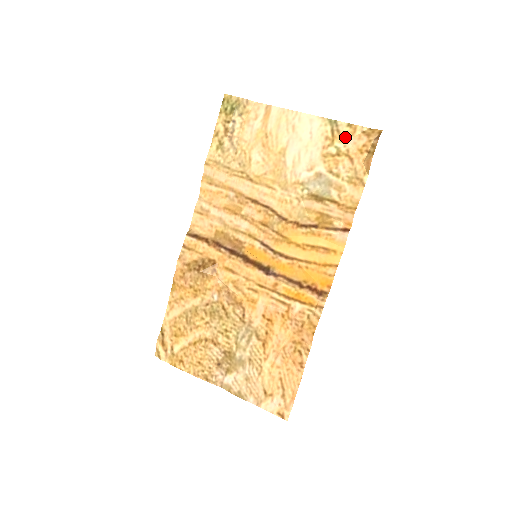
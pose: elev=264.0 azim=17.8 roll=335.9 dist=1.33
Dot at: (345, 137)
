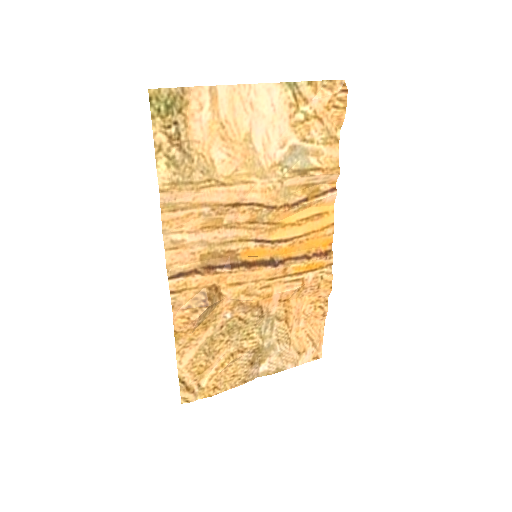
Dot at: (309, 98)
